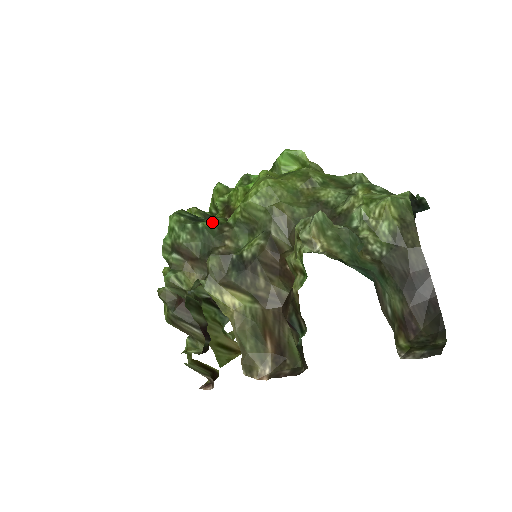
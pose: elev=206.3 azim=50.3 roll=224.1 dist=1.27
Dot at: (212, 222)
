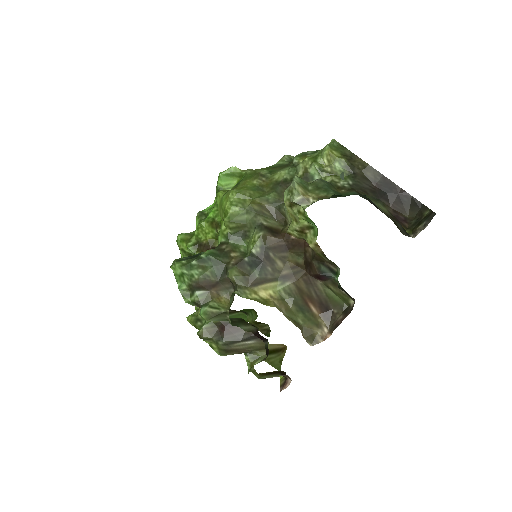
Dot at: occluded
